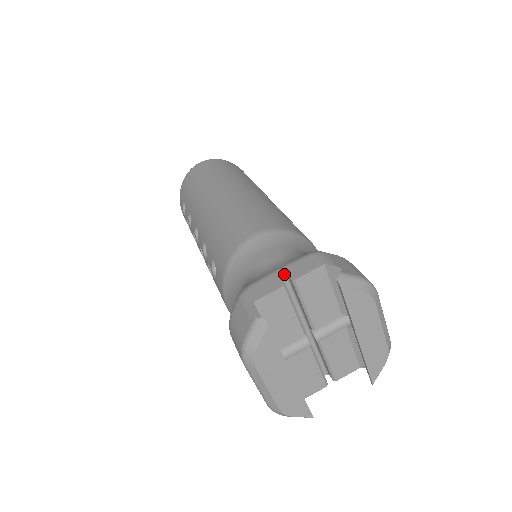
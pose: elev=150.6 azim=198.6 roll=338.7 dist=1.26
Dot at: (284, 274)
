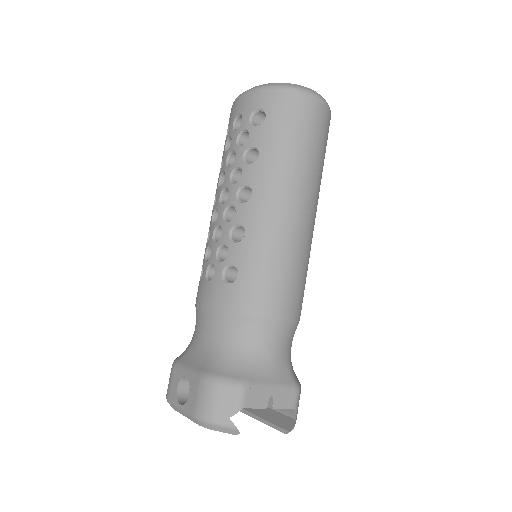
Dot at: (273, 396)
